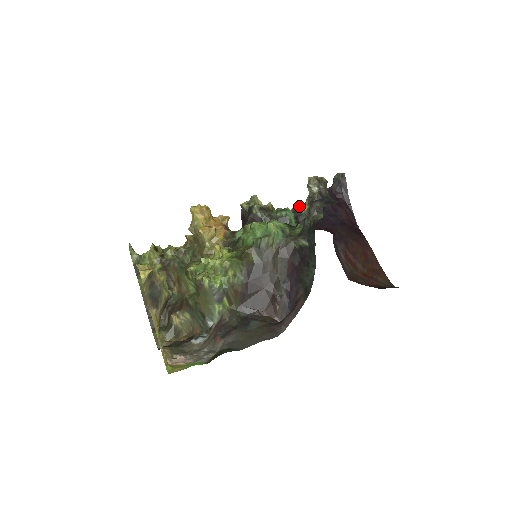
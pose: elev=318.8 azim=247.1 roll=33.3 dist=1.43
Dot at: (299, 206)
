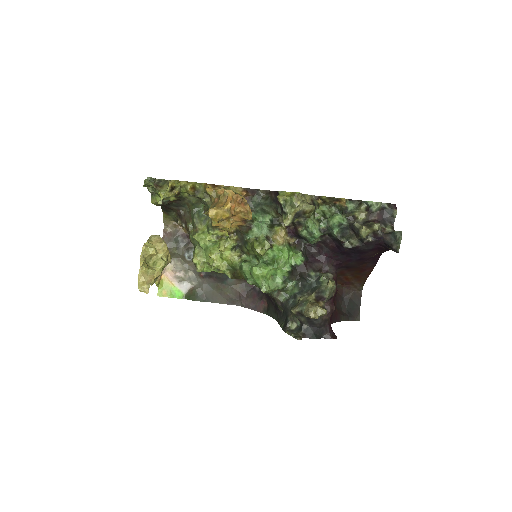
Dot at: (338, 225)
